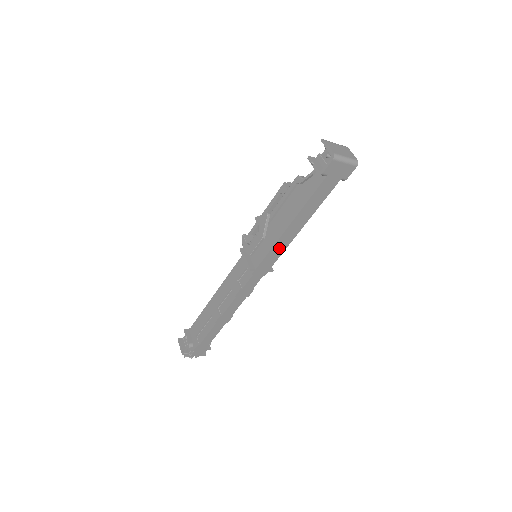
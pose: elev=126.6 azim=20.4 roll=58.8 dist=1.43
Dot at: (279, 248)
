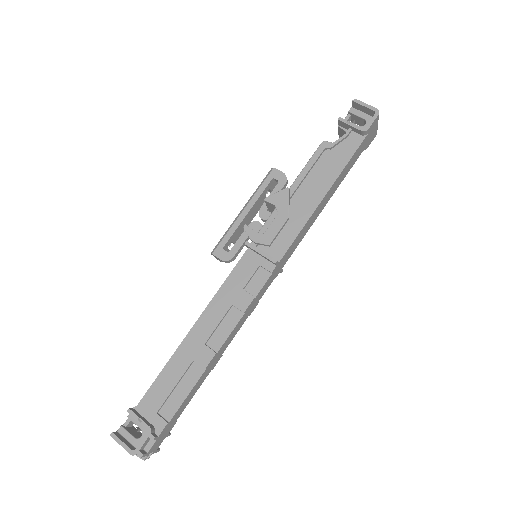
Dot at: (304, 231)
